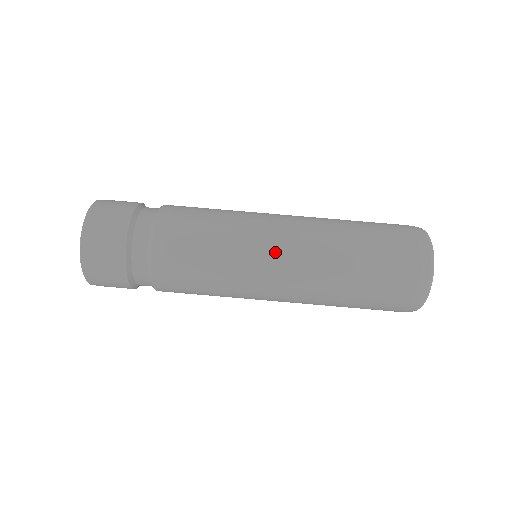
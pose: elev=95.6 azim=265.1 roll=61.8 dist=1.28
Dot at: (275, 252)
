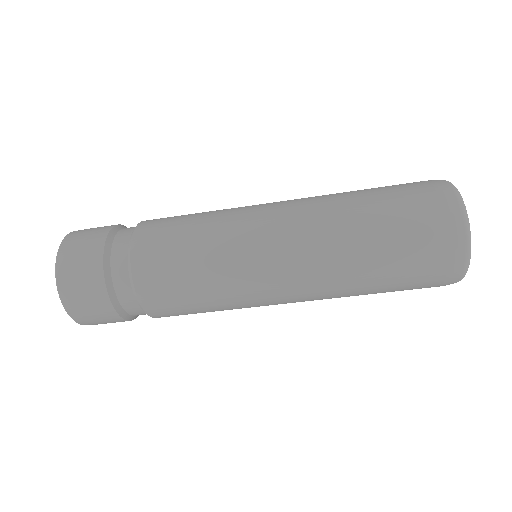
Dot at: (273, 269)
